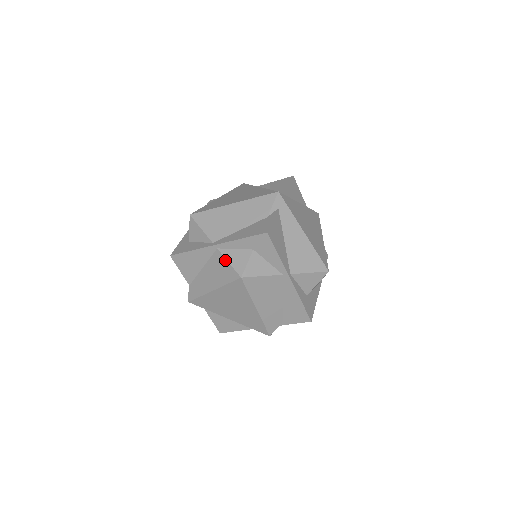
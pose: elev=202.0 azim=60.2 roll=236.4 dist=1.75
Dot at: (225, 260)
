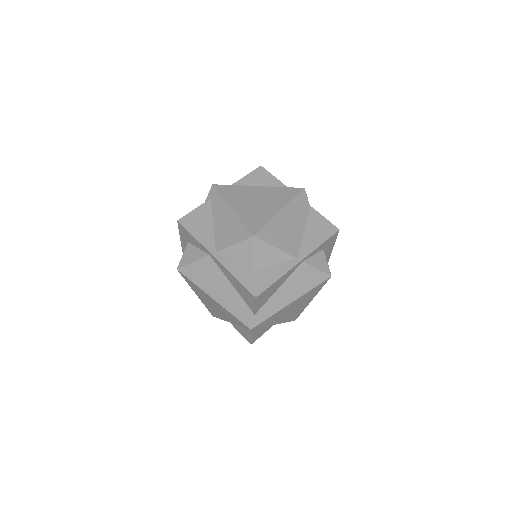
Dot at: occluded
